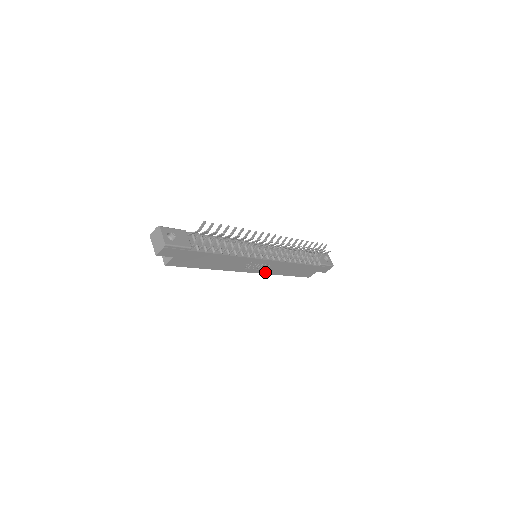
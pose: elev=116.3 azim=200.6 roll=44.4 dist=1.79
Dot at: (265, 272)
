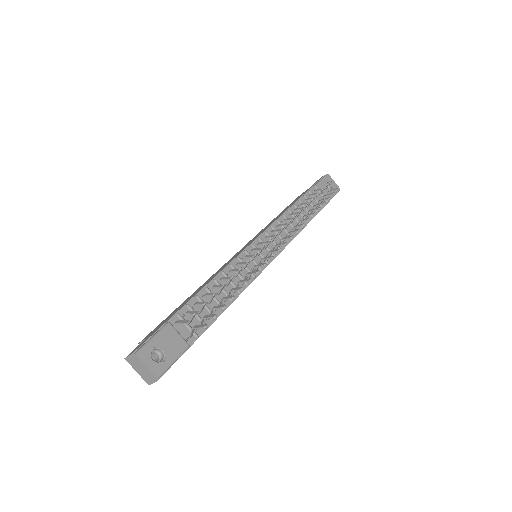
Dot at: occluded
